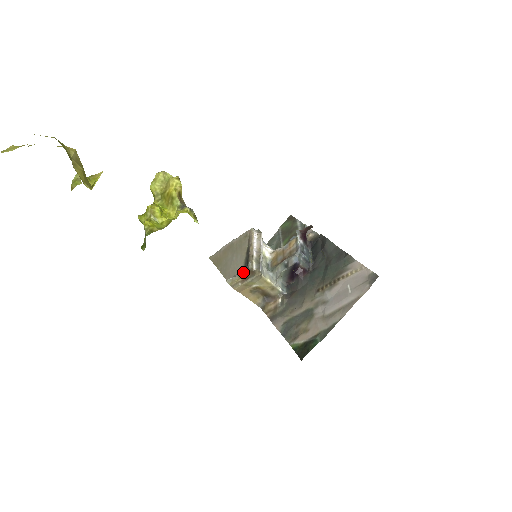
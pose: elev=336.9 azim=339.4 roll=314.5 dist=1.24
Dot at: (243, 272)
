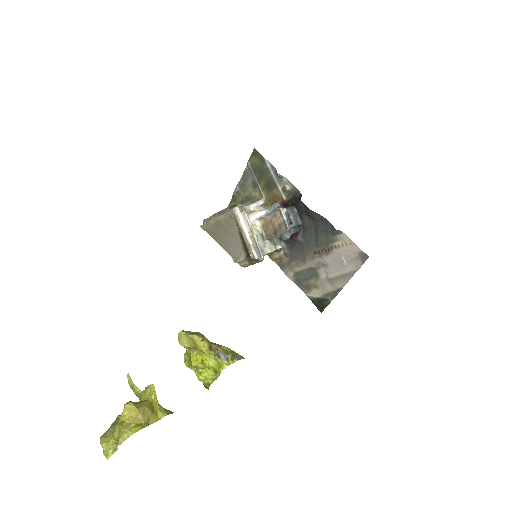
Dot at: (247, 260)
